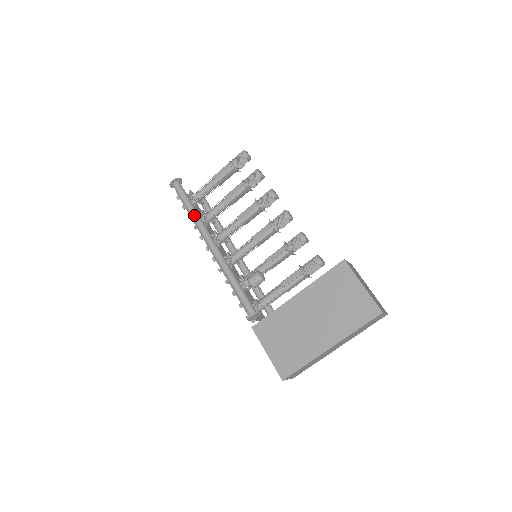
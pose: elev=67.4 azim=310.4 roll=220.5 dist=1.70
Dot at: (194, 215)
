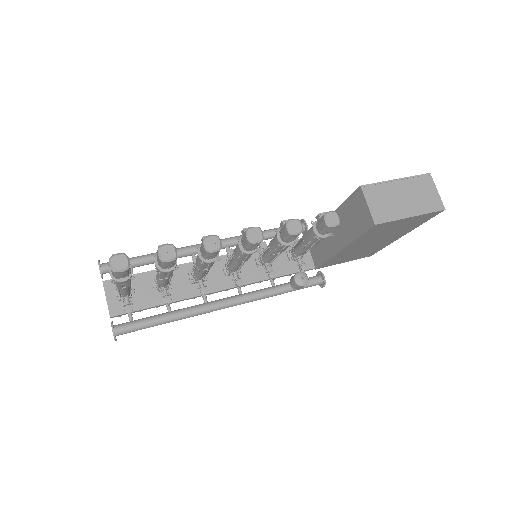
Dot at: occluded
